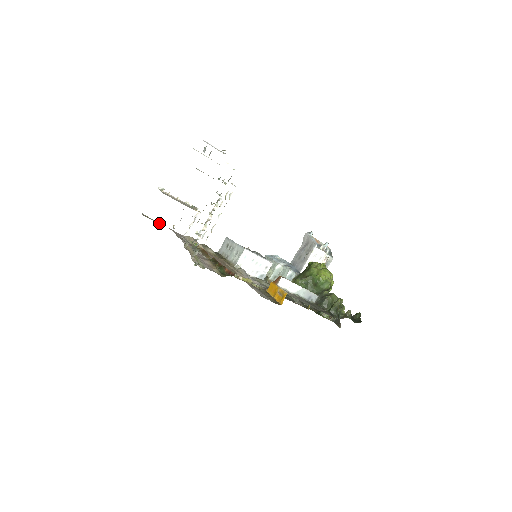
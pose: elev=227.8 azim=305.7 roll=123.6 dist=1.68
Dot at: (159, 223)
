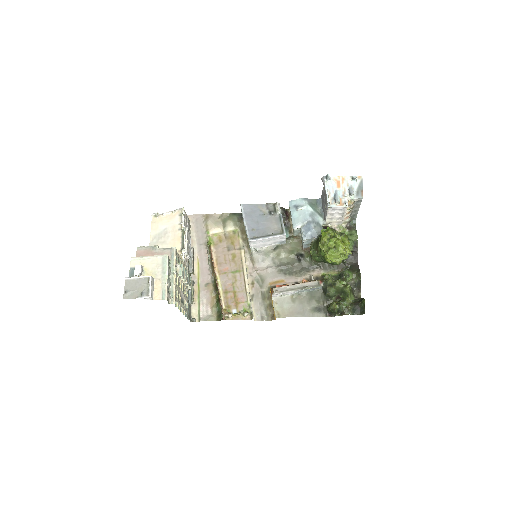
Dot at: occluded
